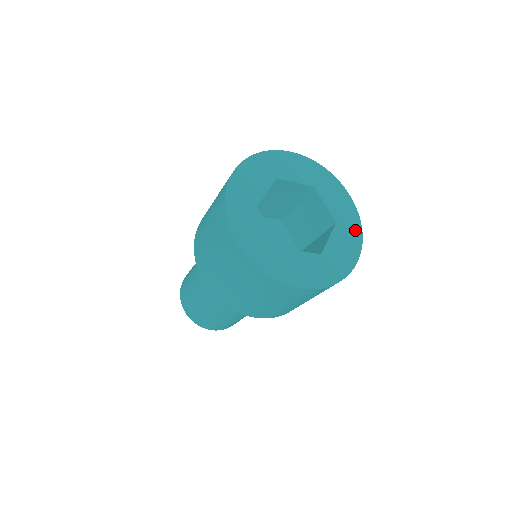
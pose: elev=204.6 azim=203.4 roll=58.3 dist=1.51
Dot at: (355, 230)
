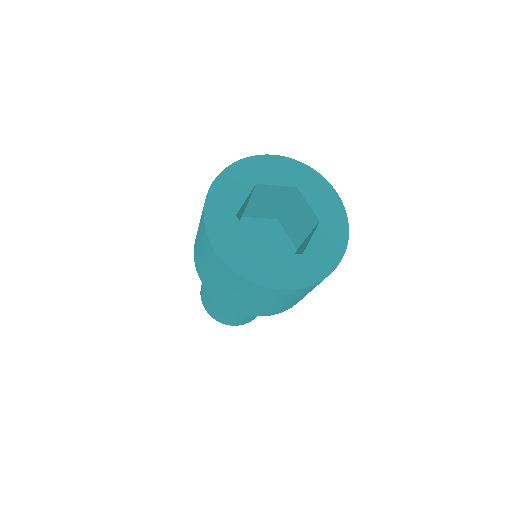
Dot at: (341, 226)
